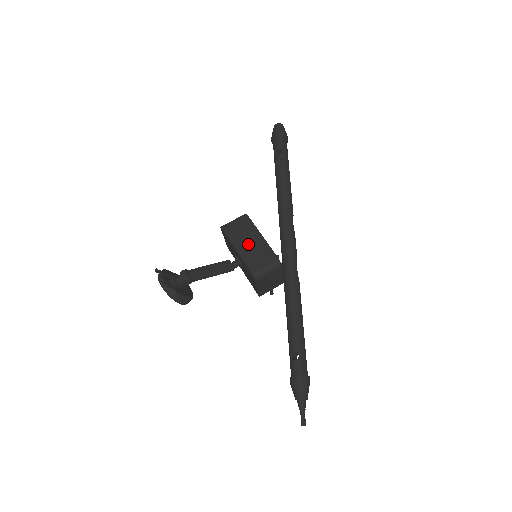
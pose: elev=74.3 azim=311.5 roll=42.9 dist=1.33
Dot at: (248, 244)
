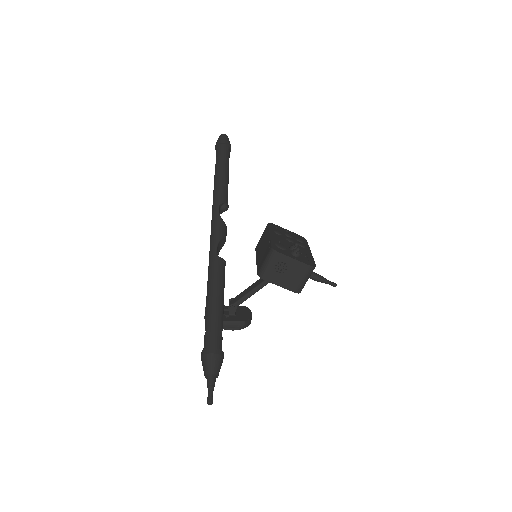
Dot at: (262, 249)
